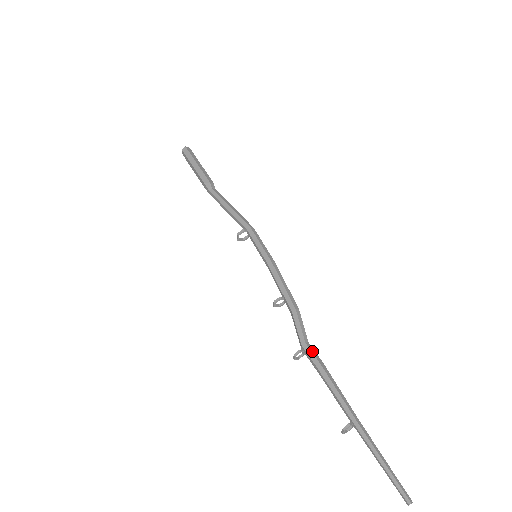
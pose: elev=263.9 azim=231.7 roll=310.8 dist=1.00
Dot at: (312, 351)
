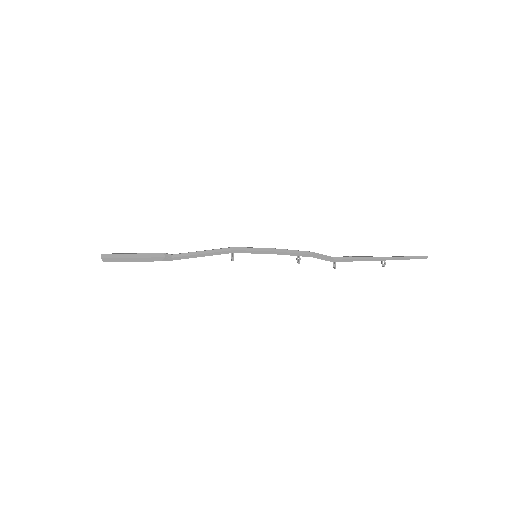
Dot at: (340, 259)
